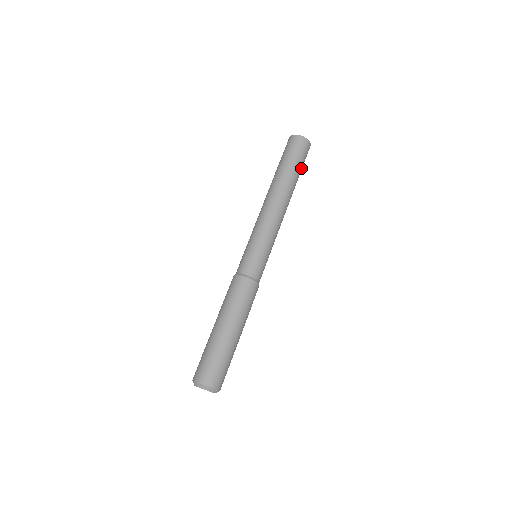
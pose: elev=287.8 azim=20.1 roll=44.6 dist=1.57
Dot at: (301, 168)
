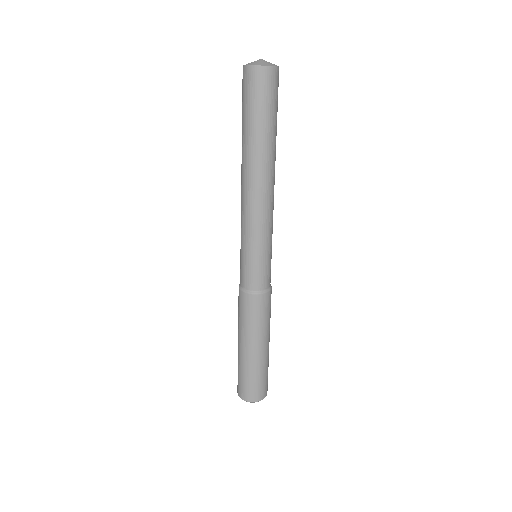
Dot at: (273, 116)
